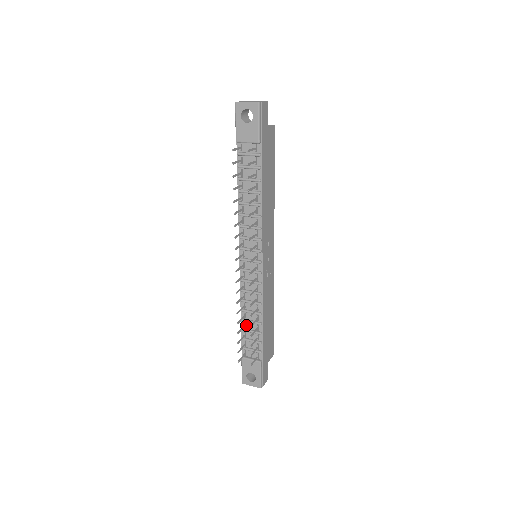
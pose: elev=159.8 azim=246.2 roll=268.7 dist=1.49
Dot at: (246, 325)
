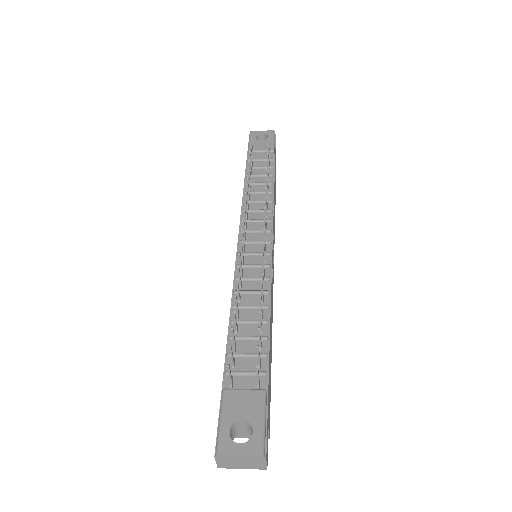
Dot at: (238, 331)
